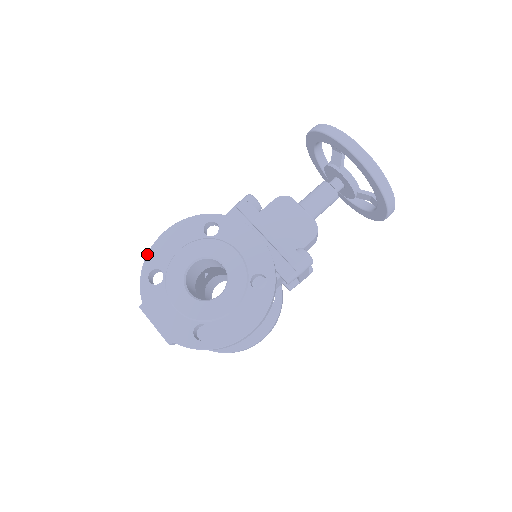
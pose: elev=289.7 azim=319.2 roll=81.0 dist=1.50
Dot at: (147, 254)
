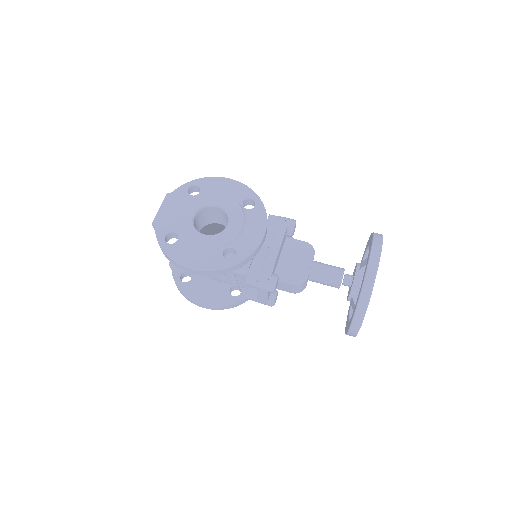
Dot at: (207, 177)
